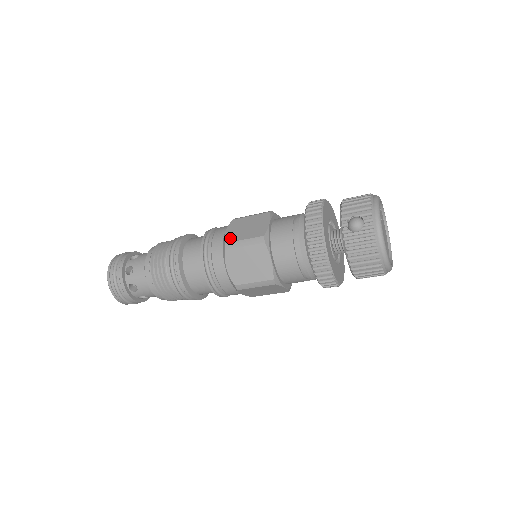
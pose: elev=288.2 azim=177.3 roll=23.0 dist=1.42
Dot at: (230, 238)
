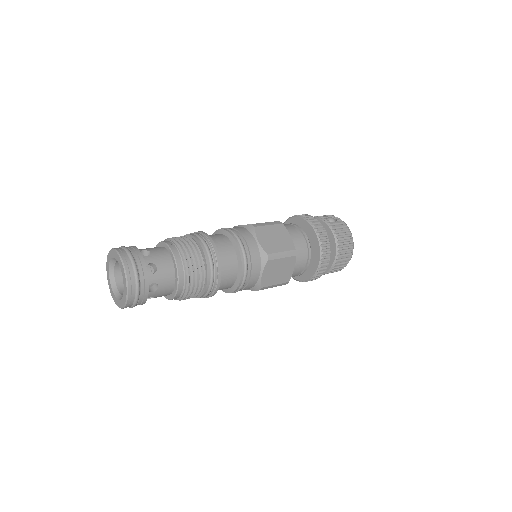
Dot at: occluded
